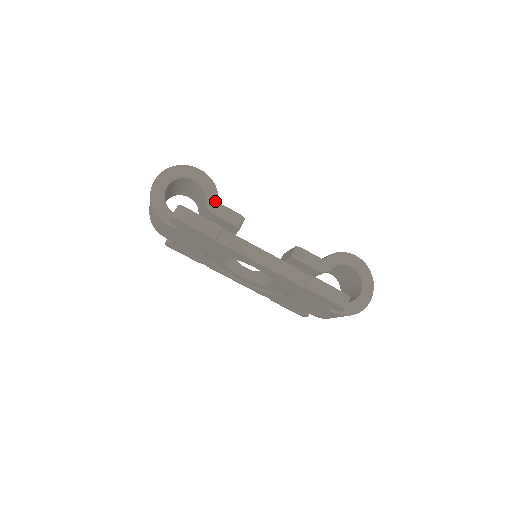
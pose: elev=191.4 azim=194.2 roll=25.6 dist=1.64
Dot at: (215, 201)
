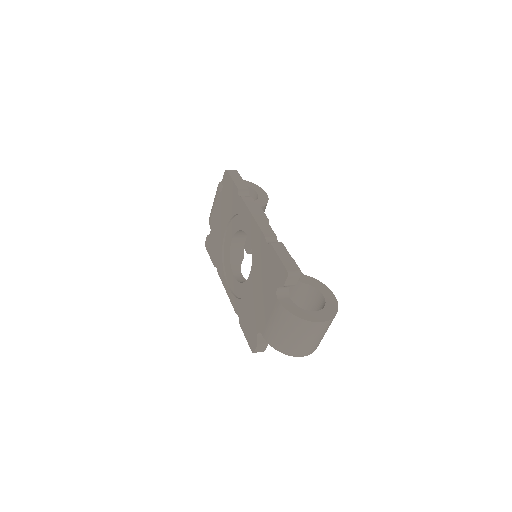
Dot at: (259, 205)
